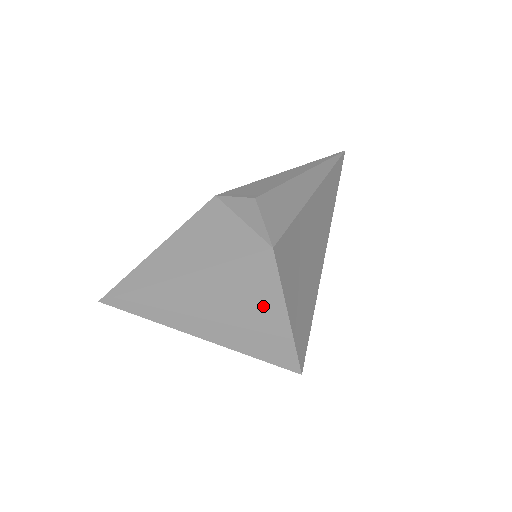
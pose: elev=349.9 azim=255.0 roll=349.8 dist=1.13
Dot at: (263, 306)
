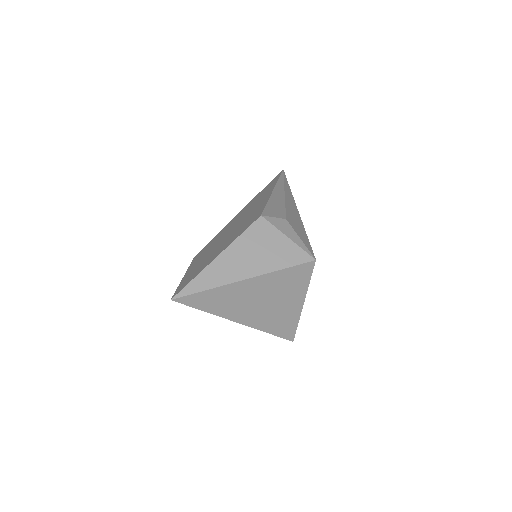
Dot at: (292, 298)
